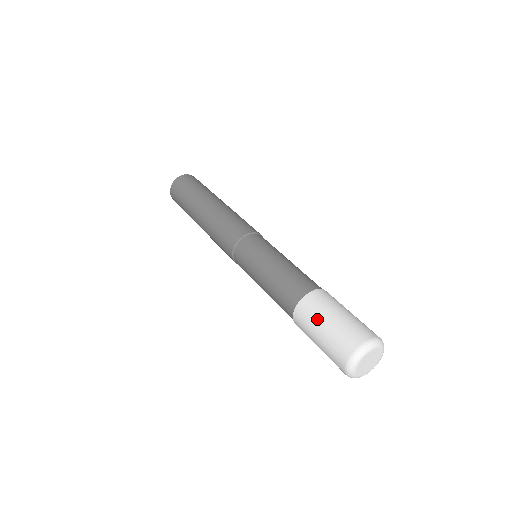
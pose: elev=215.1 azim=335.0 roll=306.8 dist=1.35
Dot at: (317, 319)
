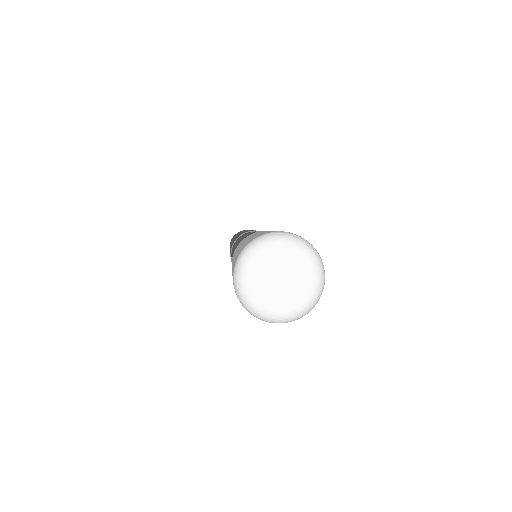
Dot at: occluded
